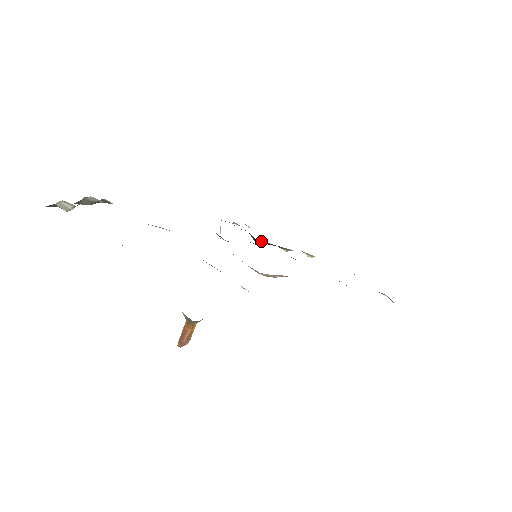
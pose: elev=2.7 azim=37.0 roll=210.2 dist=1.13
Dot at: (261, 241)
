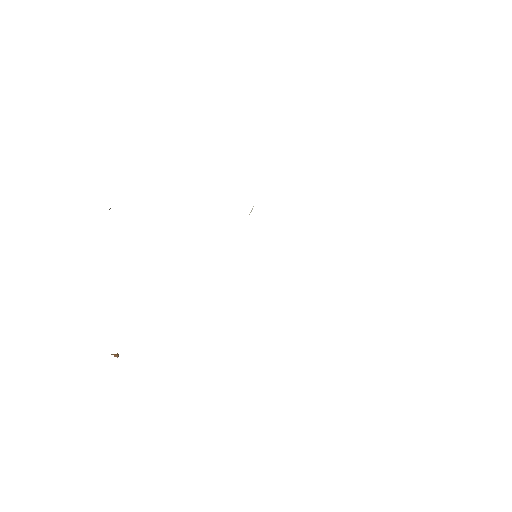
Dot at: occluded
